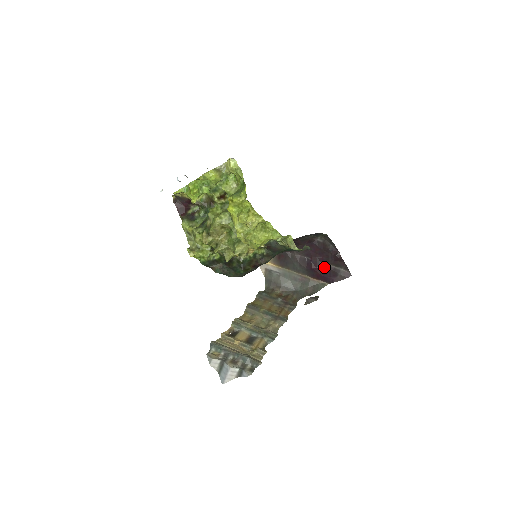
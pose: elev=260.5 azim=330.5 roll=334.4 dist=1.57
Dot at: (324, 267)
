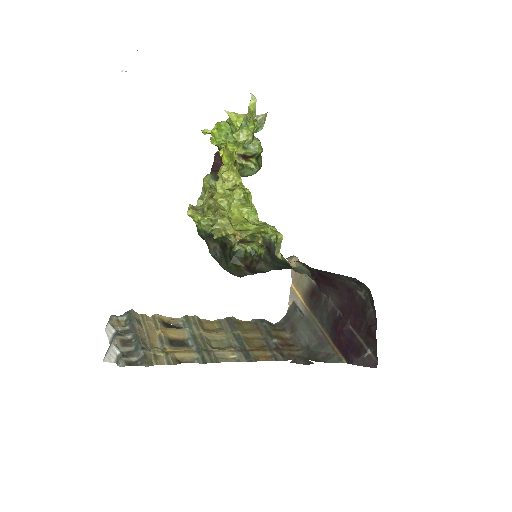
Dot at: (351, 336)
